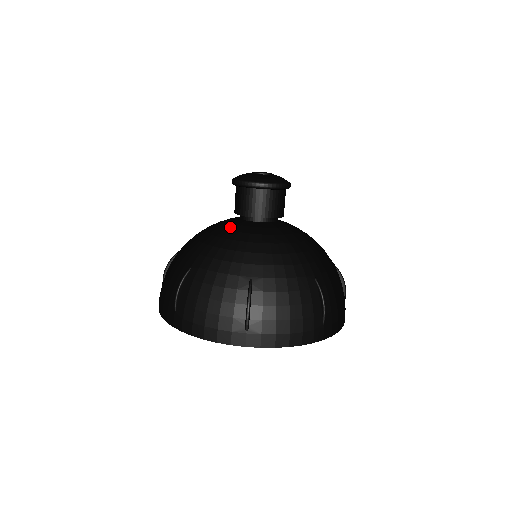
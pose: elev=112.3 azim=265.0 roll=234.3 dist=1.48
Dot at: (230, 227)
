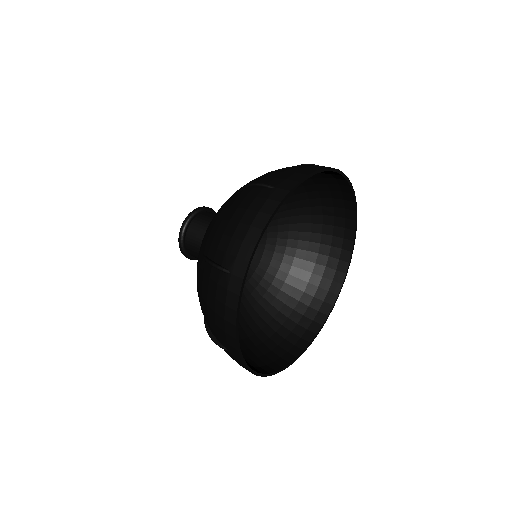
Dot at: occluded
